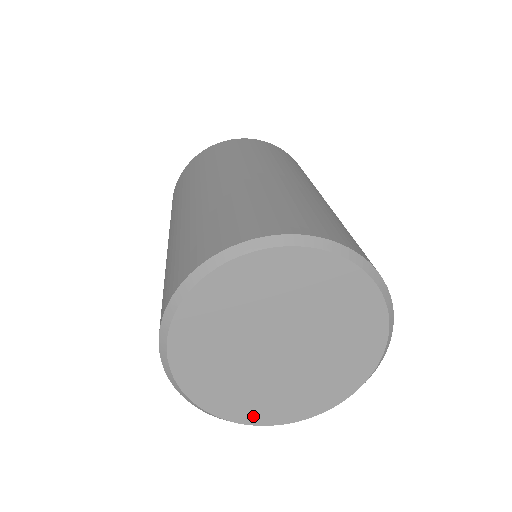
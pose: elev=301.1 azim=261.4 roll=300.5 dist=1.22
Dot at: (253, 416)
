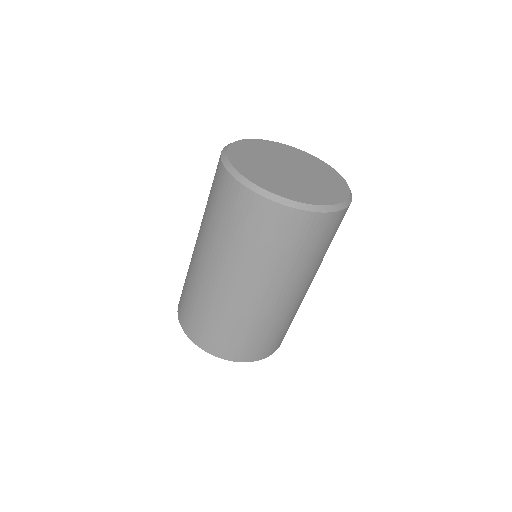
Dot at: (332, 199)
